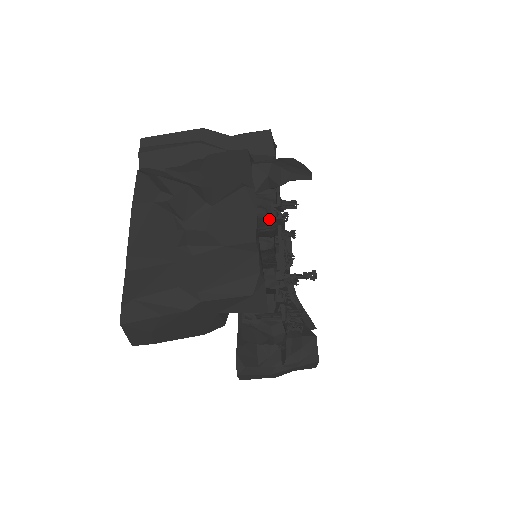
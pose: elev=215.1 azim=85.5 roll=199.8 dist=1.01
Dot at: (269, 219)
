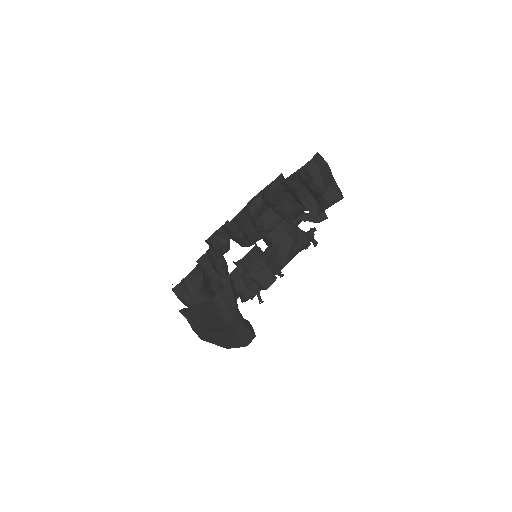
Dot at: occluded
